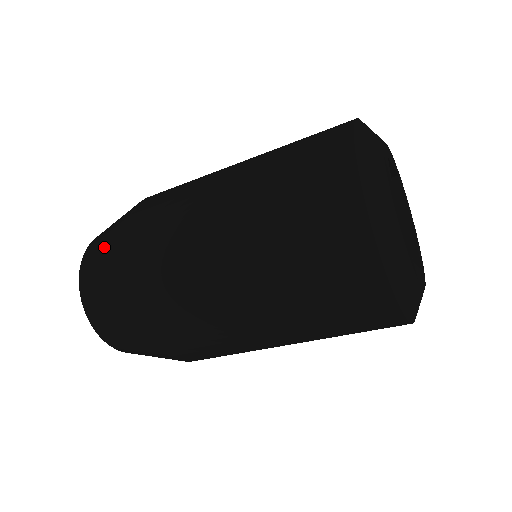
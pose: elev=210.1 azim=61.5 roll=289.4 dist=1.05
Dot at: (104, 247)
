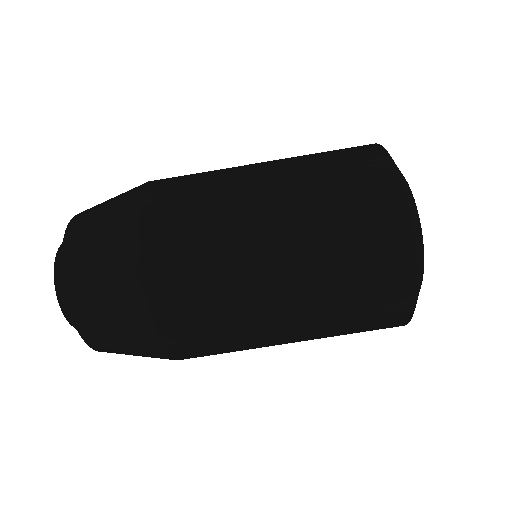
Dot at: (109, 207)
